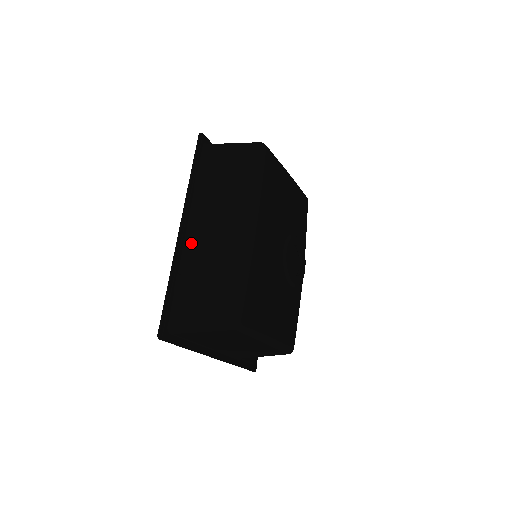
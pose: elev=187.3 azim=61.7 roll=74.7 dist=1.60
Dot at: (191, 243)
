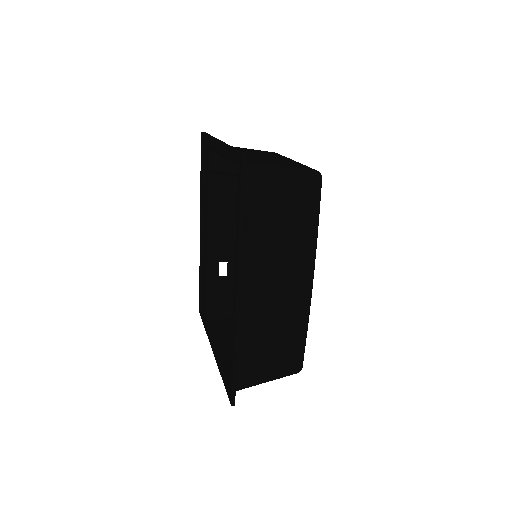
Dot at: (247, 307)
